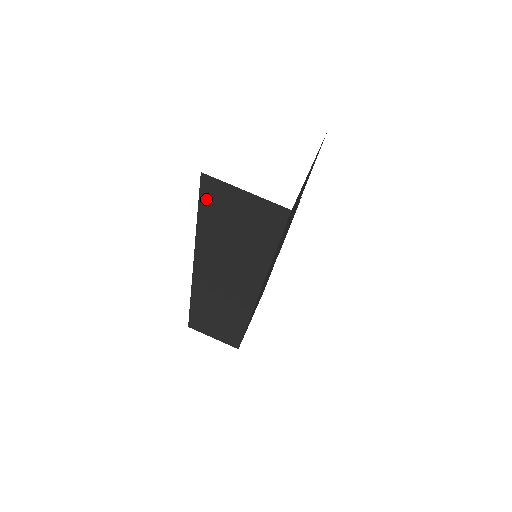
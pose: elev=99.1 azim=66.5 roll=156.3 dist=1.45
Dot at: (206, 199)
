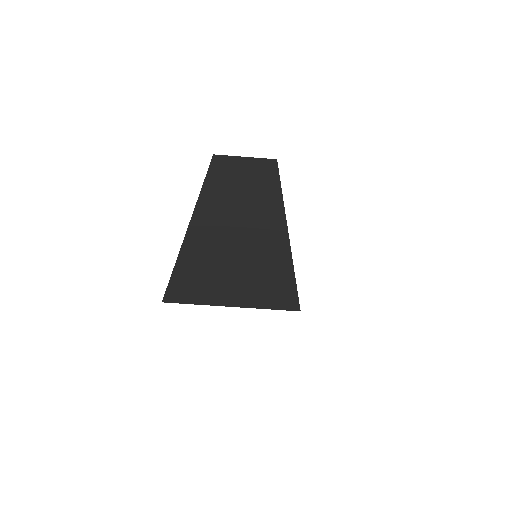
Dot at: occluded
